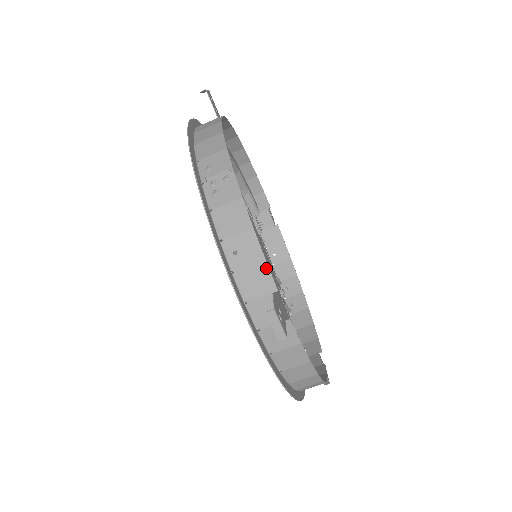
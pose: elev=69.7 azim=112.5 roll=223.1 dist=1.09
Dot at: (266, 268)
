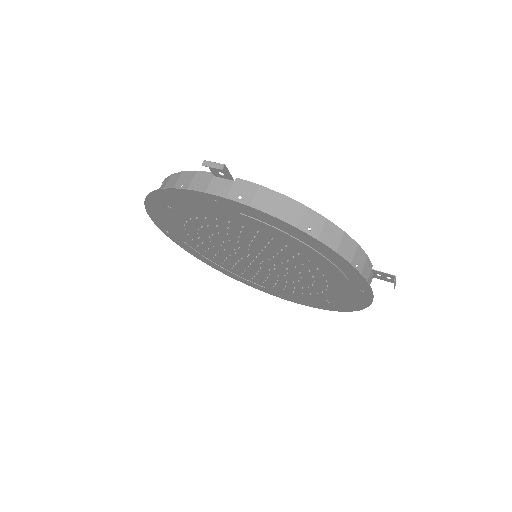
Dot at: (201, 173)
